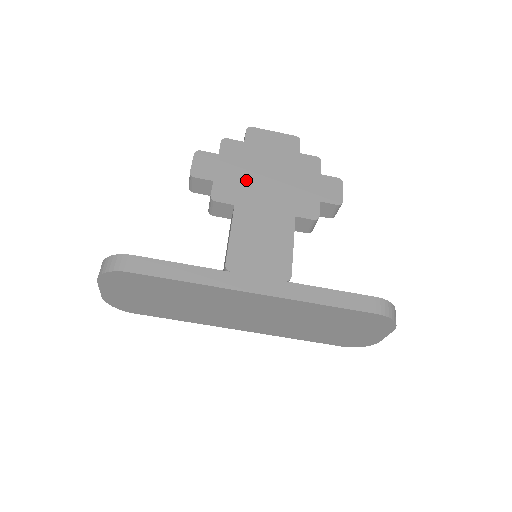
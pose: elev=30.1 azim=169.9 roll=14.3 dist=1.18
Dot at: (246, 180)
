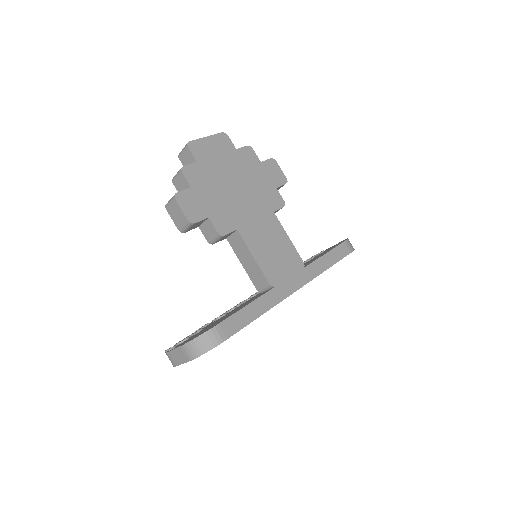
Dot at: (226, 201)
